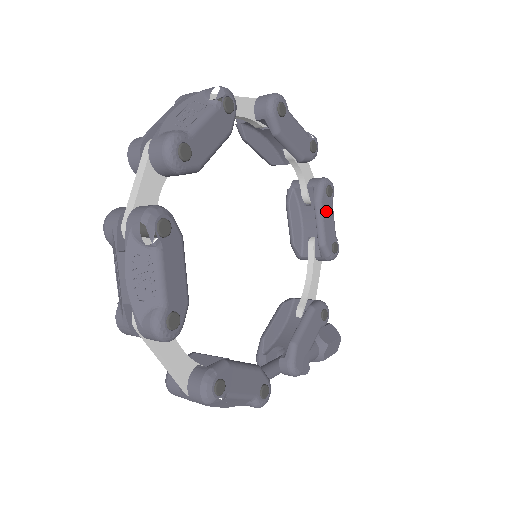
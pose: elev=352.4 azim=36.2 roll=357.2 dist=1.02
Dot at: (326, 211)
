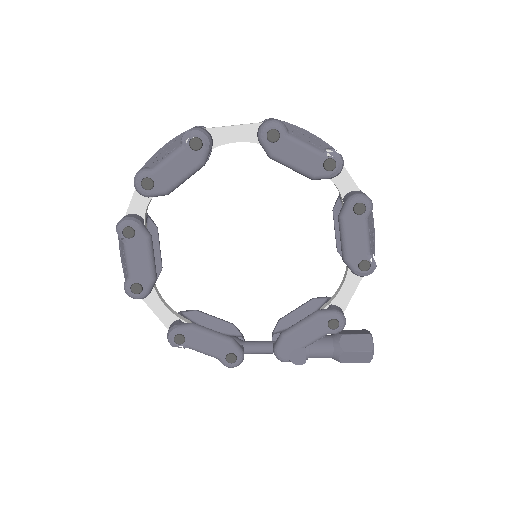
Dot at: (351, 228)
